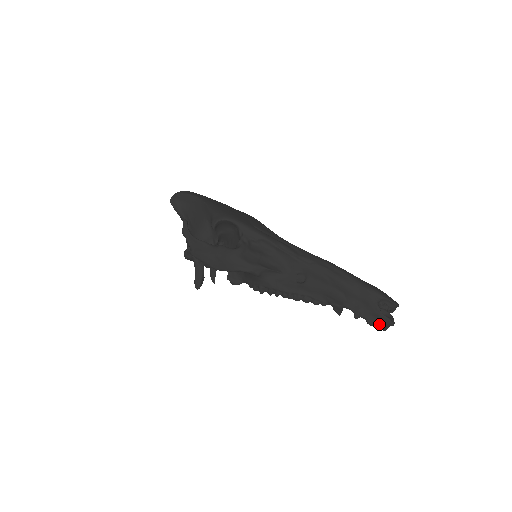
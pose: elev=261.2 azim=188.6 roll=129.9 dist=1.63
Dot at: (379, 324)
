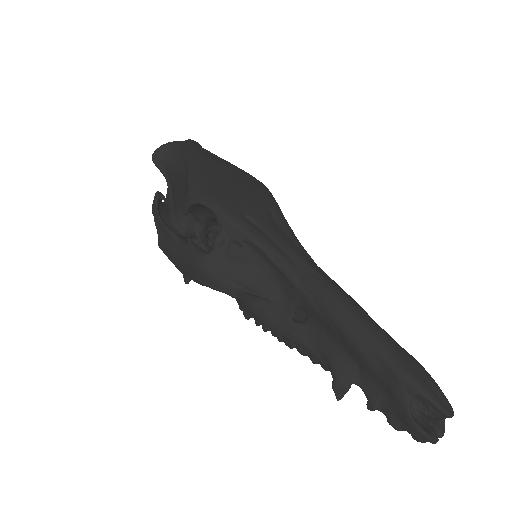
Dot at: (409, 431)
